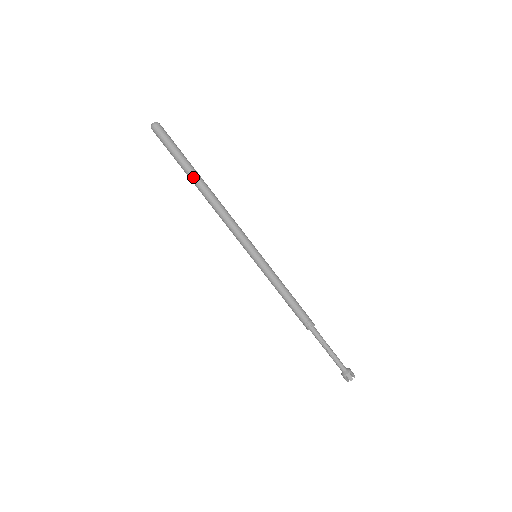
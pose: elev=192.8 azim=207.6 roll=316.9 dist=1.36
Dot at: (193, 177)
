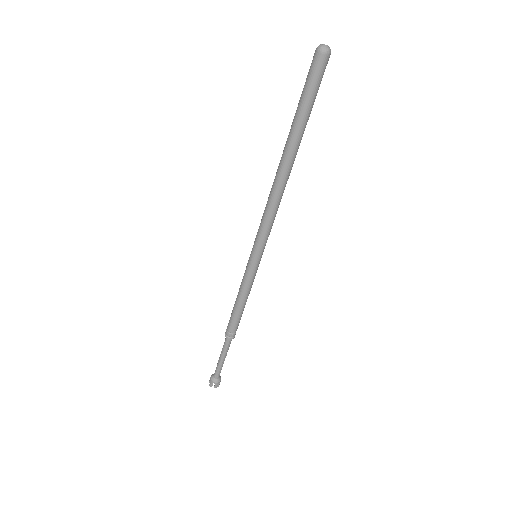
Dot at: (288, 142)
